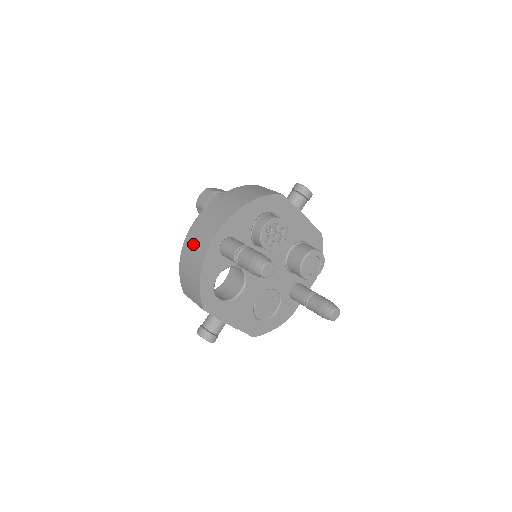
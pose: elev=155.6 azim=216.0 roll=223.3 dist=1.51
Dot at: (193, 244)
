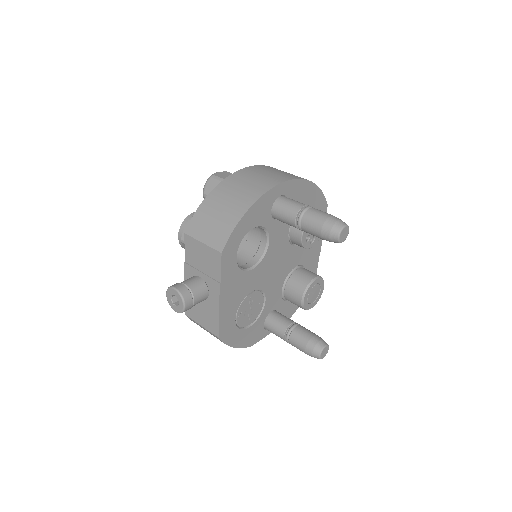
Dot at: (244, 181)
